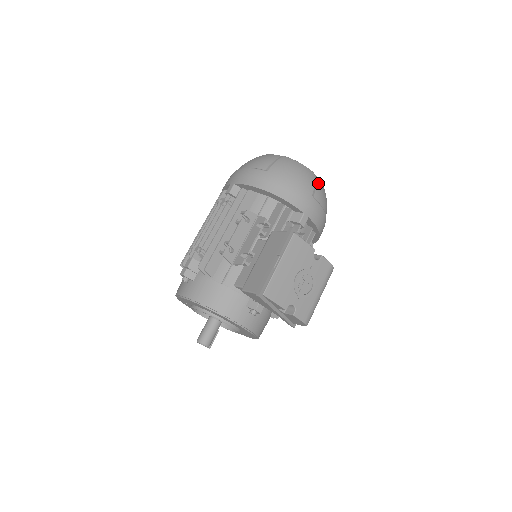
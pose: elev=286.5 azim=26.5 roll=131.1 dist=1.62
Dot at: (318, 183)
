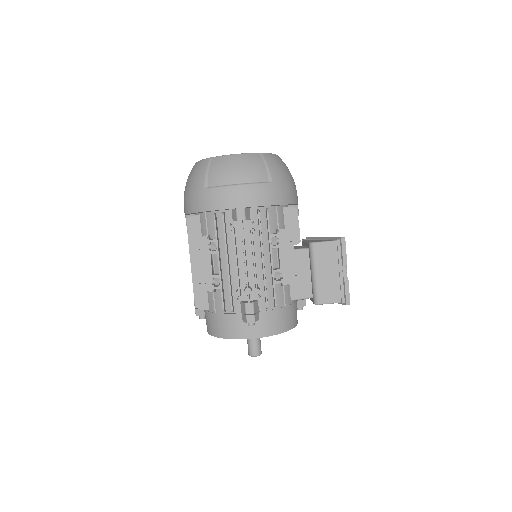
Dot at: occluded
